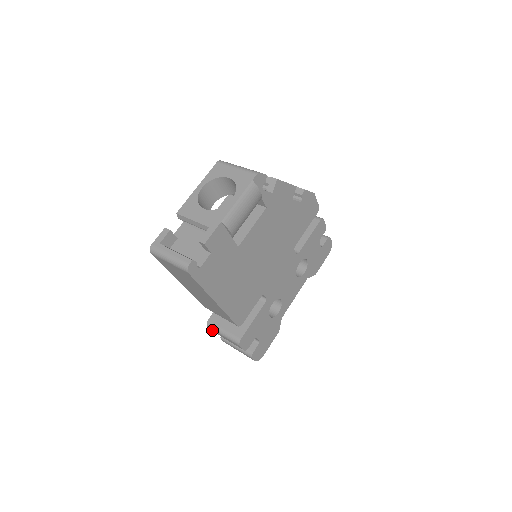
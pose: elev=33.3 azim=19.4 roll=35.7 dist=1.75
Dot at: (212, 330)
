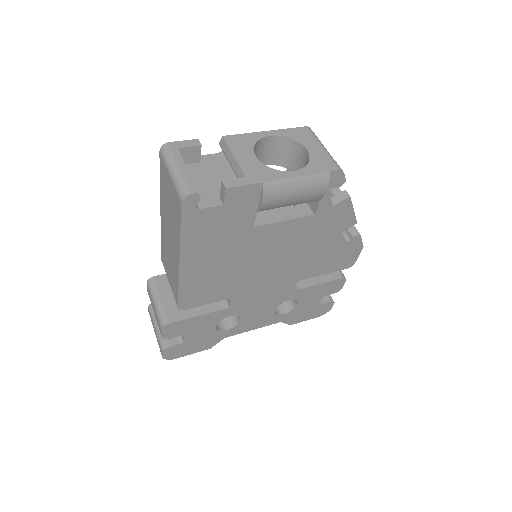
Dot at: (148, 290)
